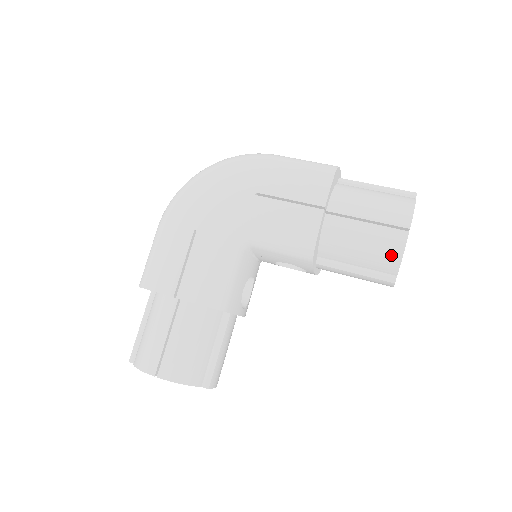
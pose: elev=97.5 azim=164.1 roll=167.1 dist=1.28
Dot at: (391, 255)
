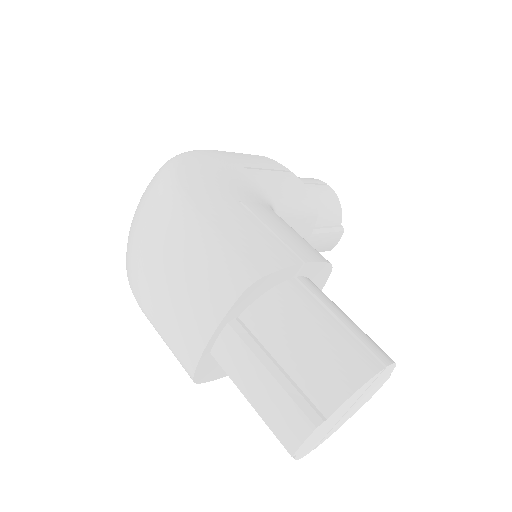
Dot at: (335, 203)
